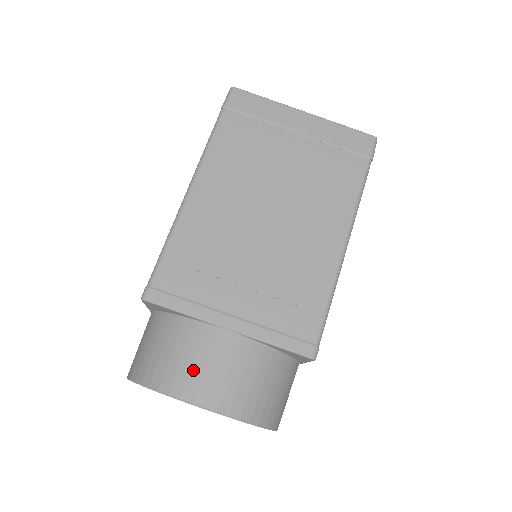
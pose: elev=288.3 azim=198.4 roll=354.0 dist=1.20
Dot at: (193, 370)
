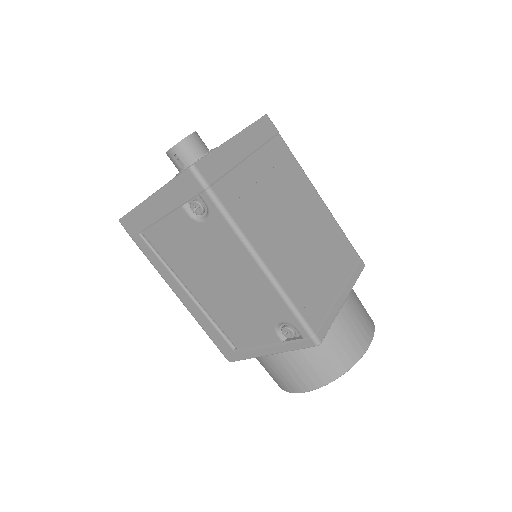
Dot at: (356, 336)
